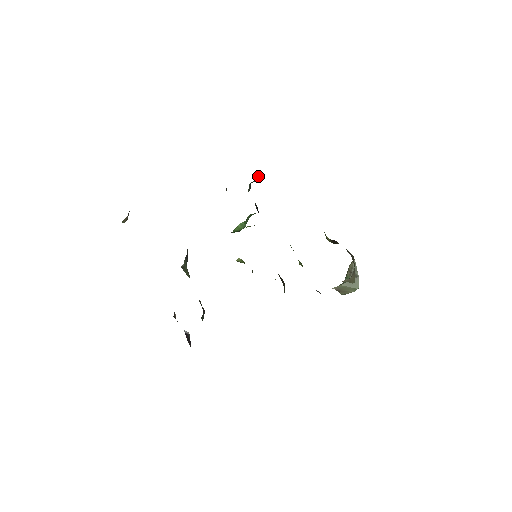
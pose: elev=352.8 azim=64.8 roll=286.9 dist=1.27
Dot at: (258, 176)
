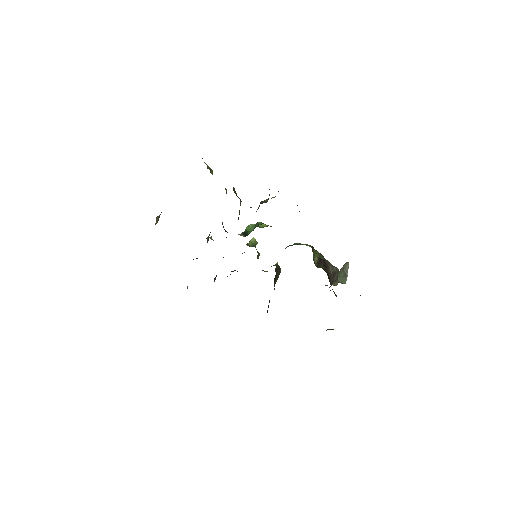
Dot at: occluded
